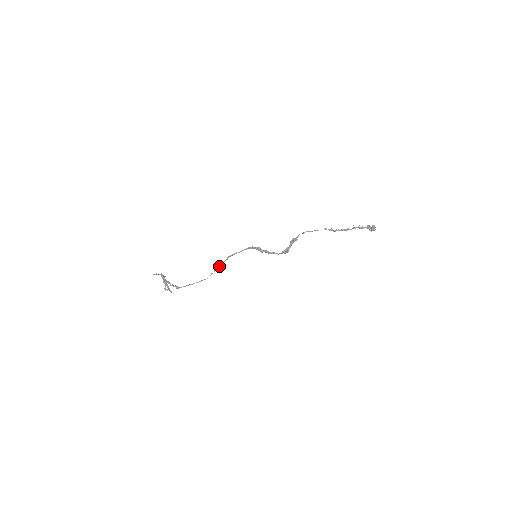
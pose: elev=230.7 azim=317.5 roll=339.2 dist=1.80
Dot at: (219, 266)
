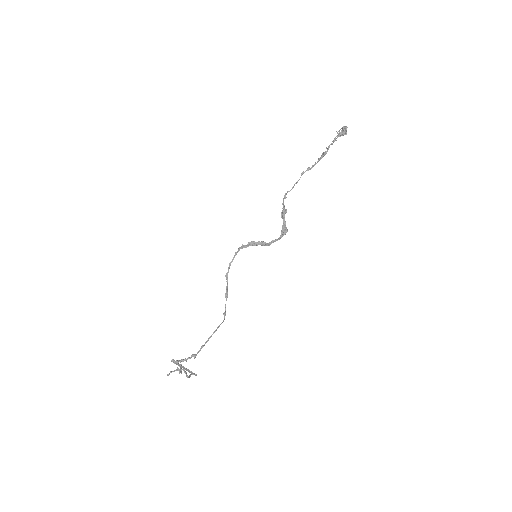
Dot at: (226, 298)
